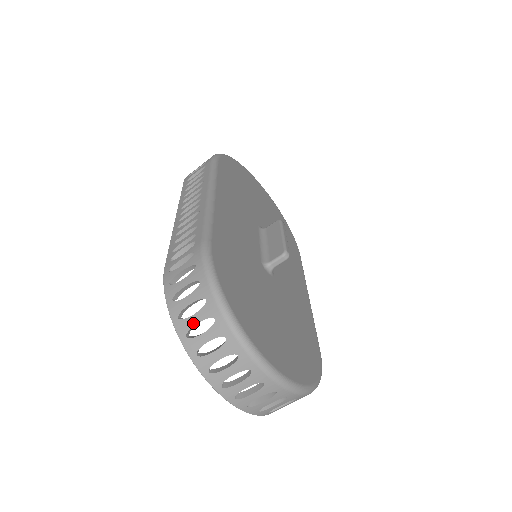
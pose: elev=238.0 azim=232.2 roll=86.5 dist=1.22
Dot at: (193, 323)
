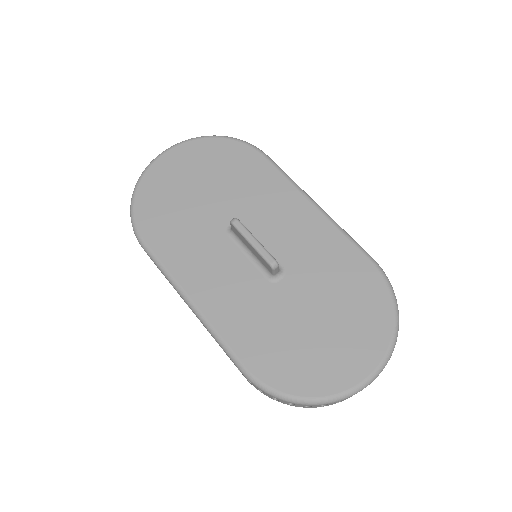
Dot at: (301, 406)
